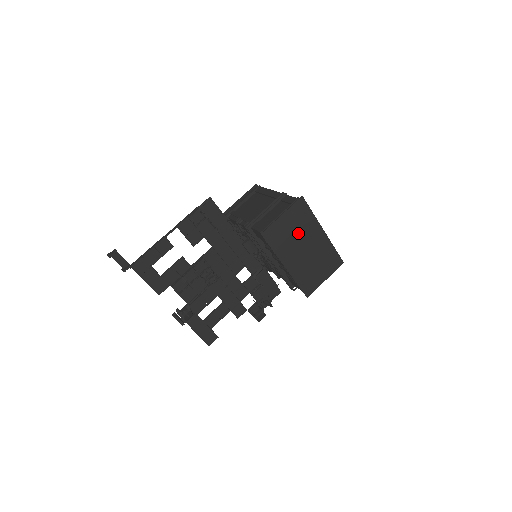
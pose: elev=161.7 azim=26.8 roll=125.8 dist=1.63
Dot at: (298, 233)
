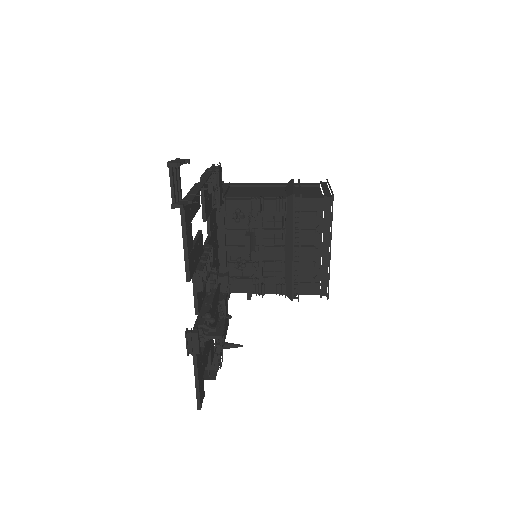
Dot at: occluded
